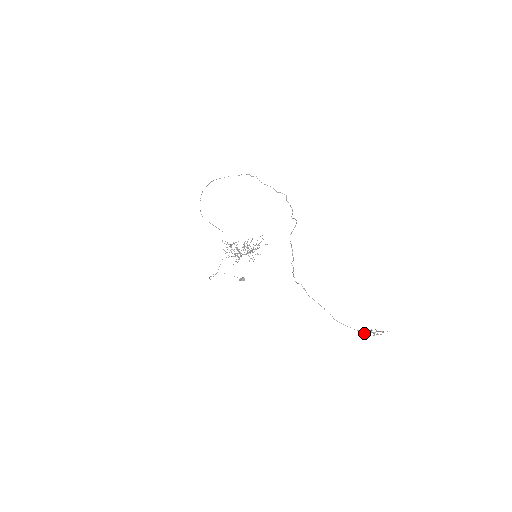
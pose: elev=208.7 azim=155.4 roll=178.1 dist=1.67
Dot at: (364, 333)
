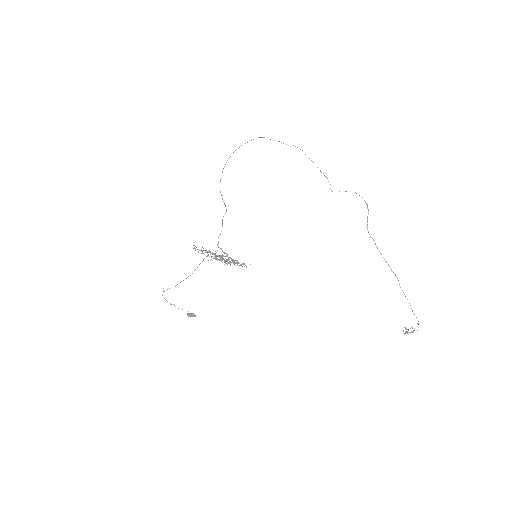
Dot at: occluded
